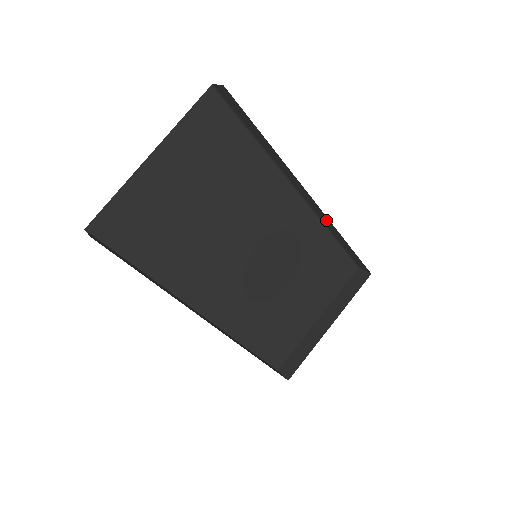
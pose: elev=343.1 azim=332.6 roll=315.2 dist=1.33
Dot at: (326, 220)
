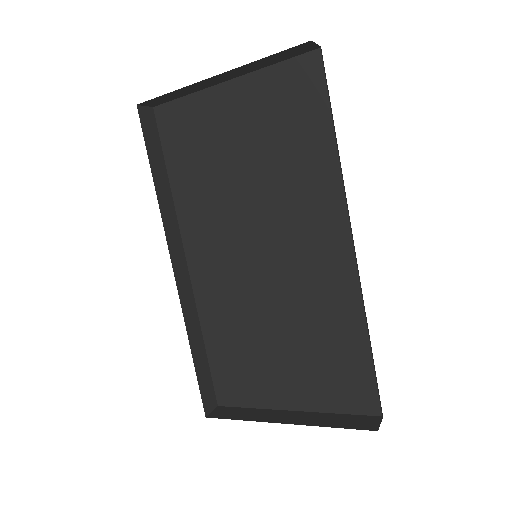
Dot at: occluded
